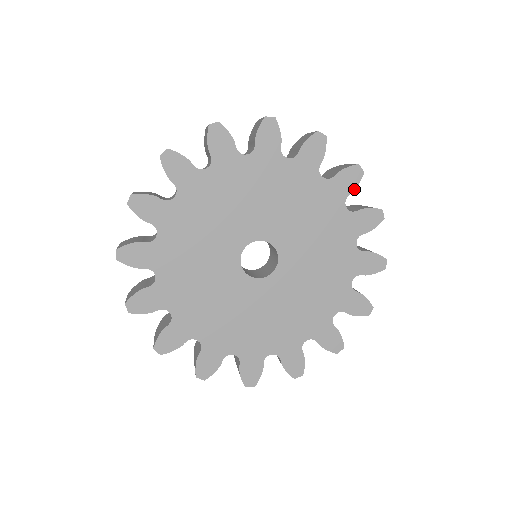
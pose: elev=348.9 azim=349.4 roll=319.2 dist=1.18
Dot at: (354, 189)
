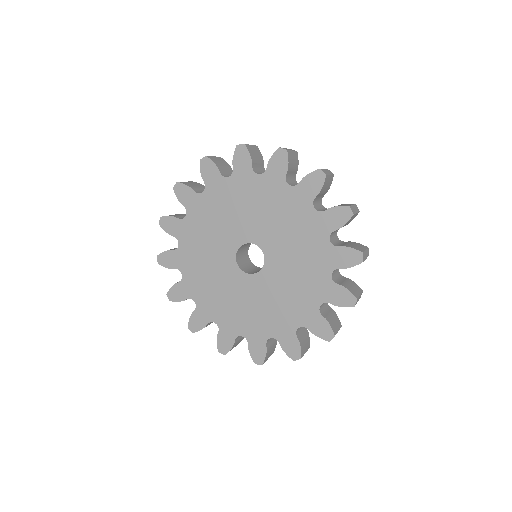
Dot at: (319, 191)
